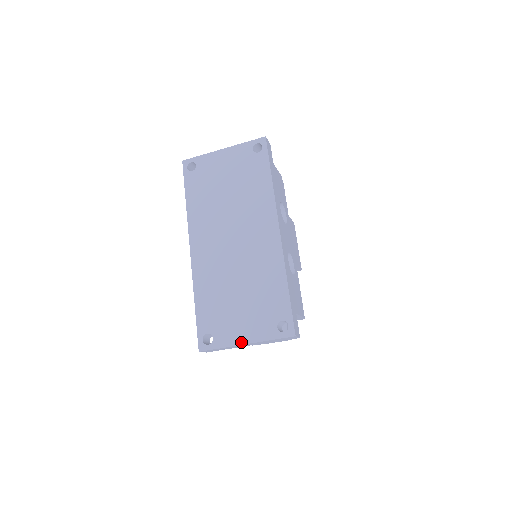
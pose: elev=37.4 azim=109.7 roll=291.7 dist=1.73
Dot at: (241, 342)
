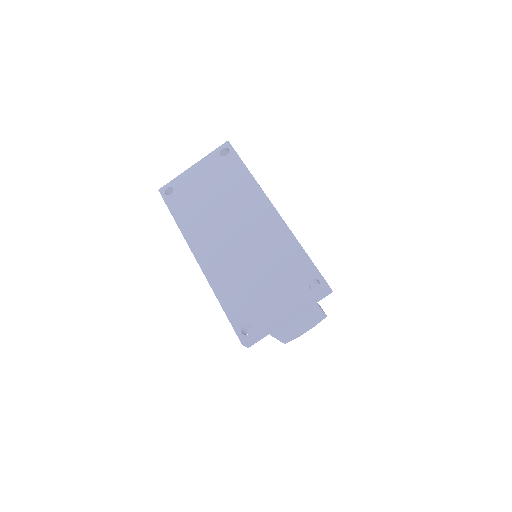
Dot at: (280, 316)
